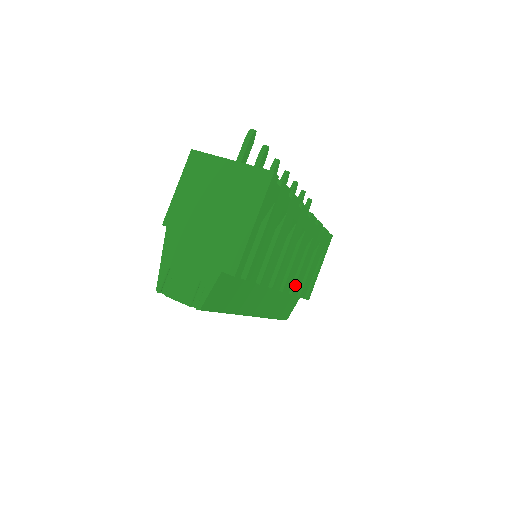
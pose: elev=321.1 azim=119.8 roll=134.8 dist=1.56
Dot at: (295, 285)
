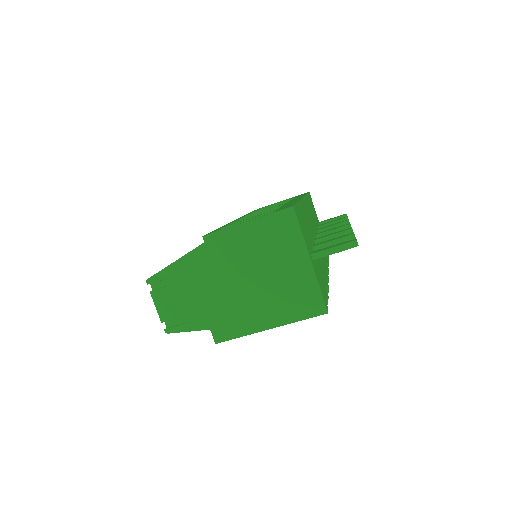
Dot at: occluded
